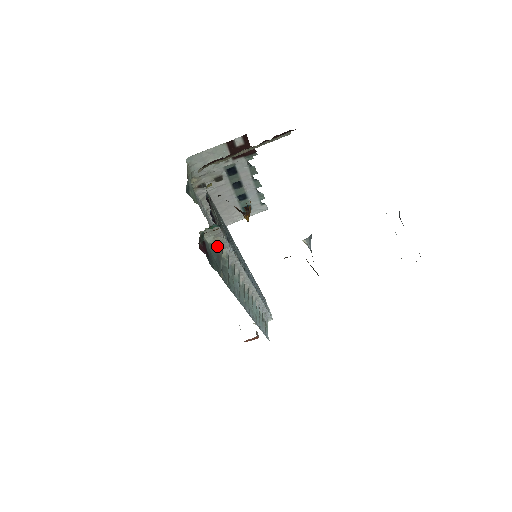
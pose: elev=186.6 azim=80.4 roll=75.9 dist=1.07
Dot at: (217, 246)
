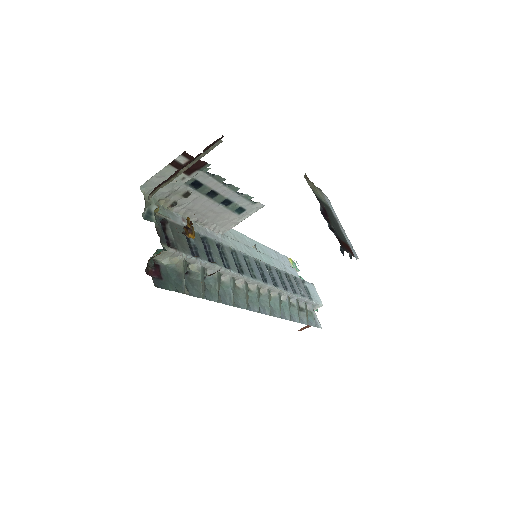
Dot at: (177, 265)
